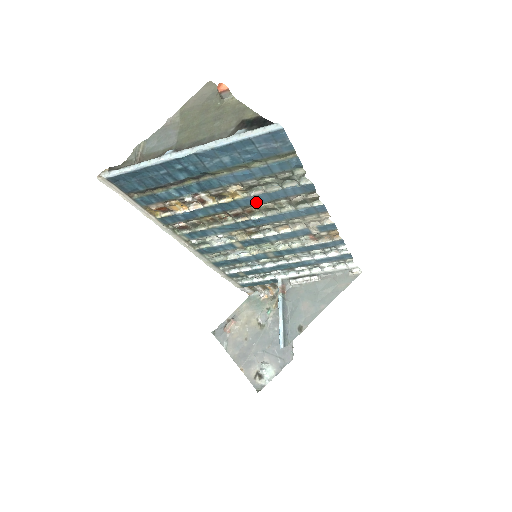
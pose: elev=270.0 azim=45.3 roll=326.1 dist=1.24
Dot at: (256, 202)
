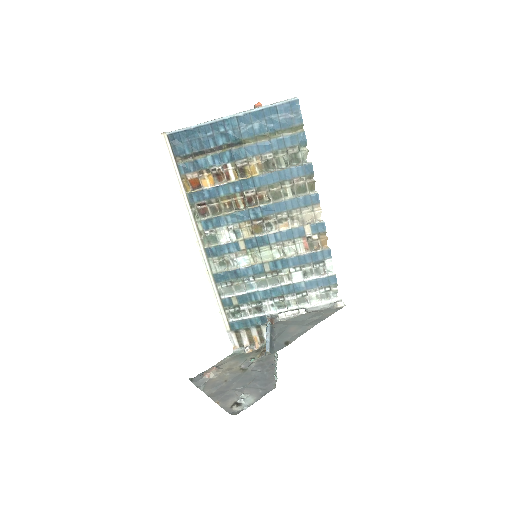
Dot at: (268, 182)
